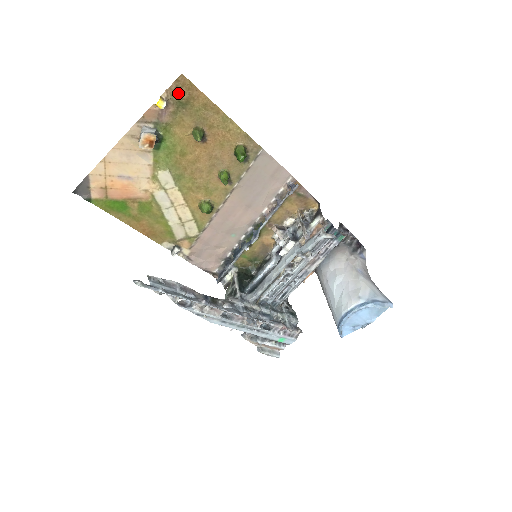
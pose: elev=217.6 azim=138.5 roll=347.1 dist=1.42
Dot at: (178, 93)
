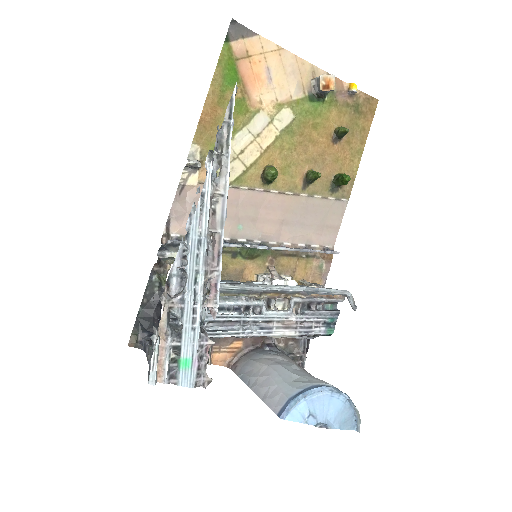
Dot at: (364, 102)
